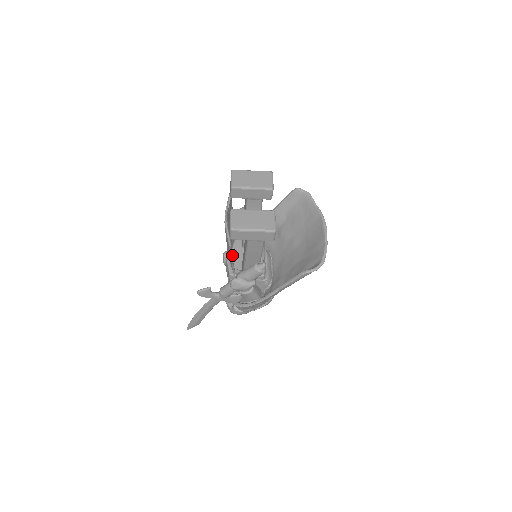
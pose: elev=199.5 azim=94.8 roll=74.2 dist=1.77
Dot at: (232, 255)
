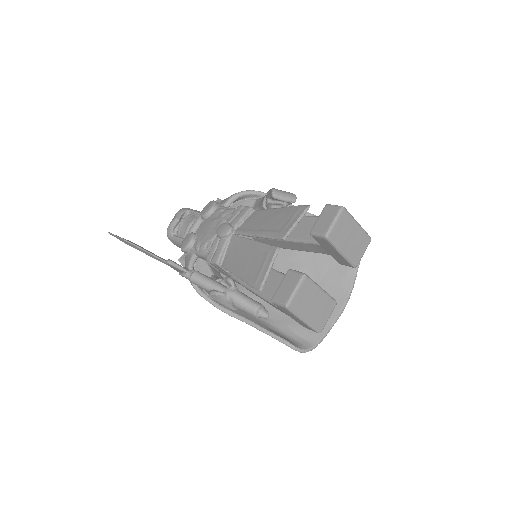
Dot at: occluded
